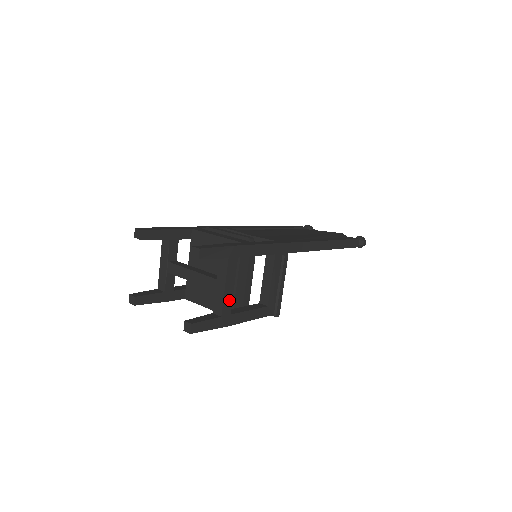
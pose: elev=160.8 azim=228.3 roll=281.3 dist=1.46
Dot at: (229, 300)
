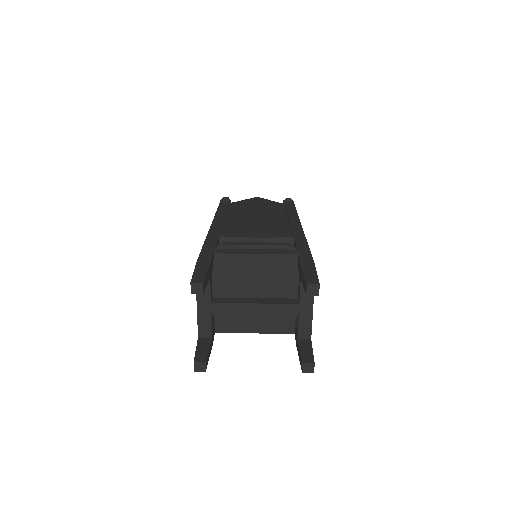
Dot at: occluded
